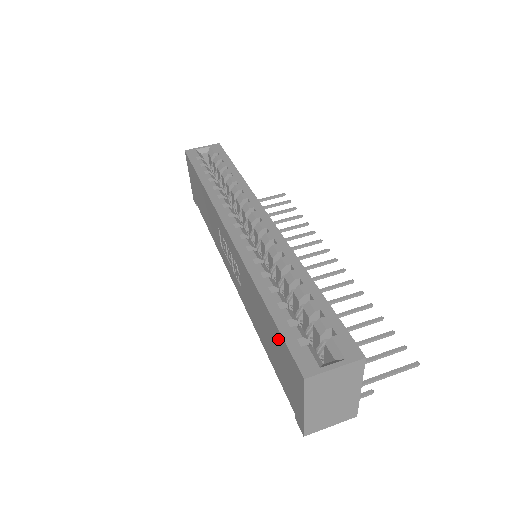
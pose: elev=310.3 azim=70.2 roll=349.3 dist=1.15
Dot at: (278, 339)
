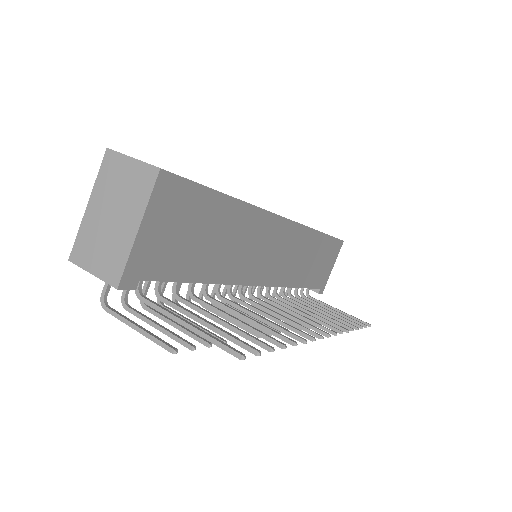
Dot at: occluded
